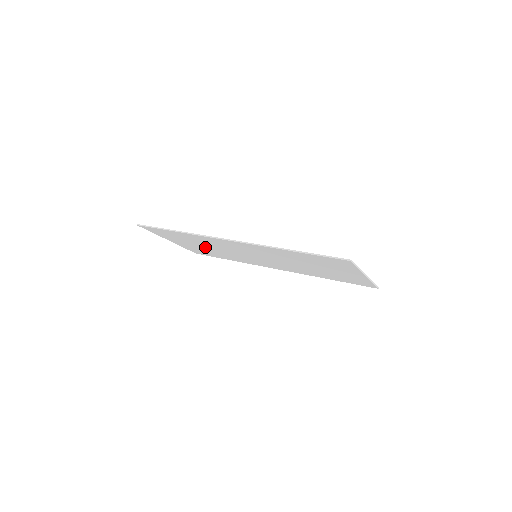
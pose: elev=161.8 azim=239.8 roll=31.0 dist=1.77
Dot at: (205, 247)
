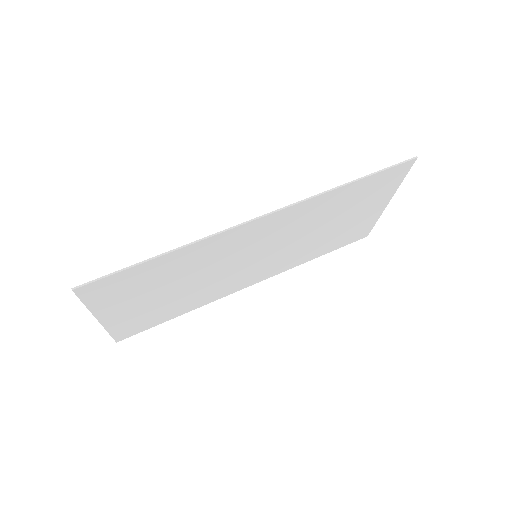
Dot at: (171, 291)
